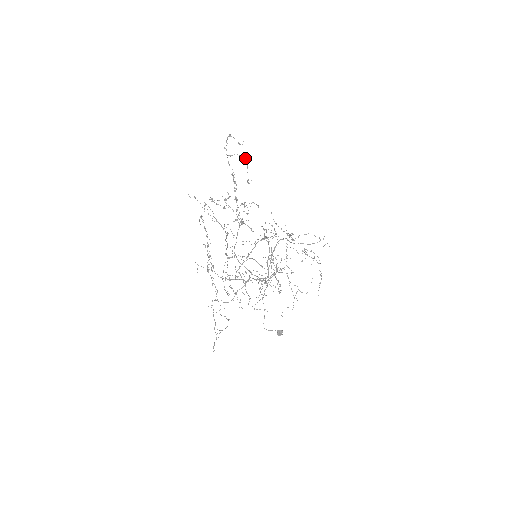
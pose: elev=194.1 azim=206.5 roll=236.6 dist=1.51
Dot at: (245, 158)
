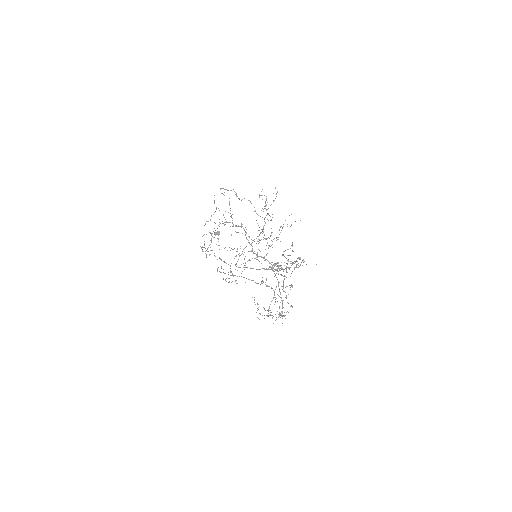
Dot at: (299, 258)
